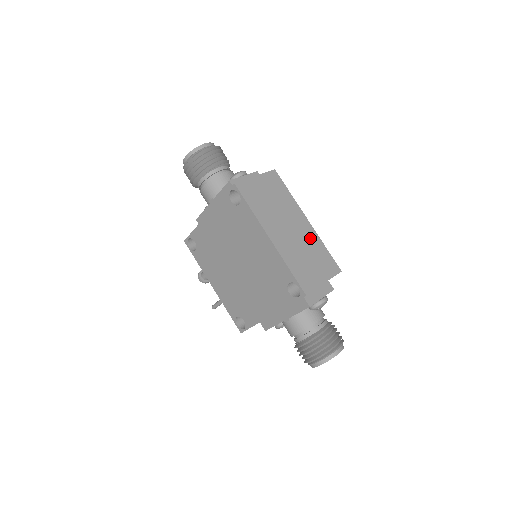
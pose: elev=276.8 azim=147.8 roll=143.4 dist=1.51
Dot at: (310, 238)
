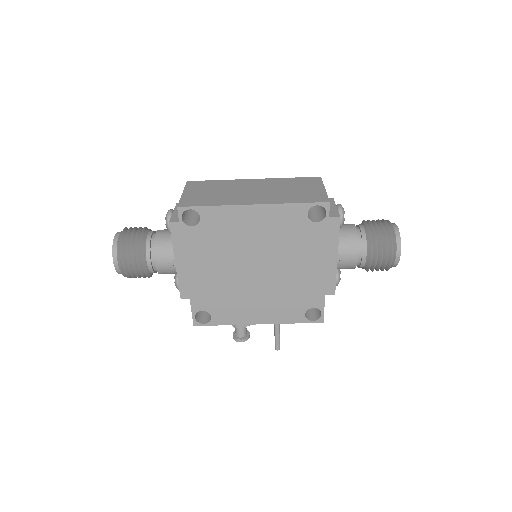
Dot at: (273, 183)
